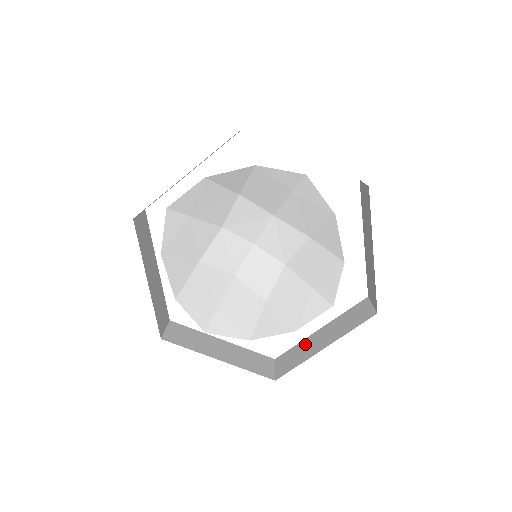
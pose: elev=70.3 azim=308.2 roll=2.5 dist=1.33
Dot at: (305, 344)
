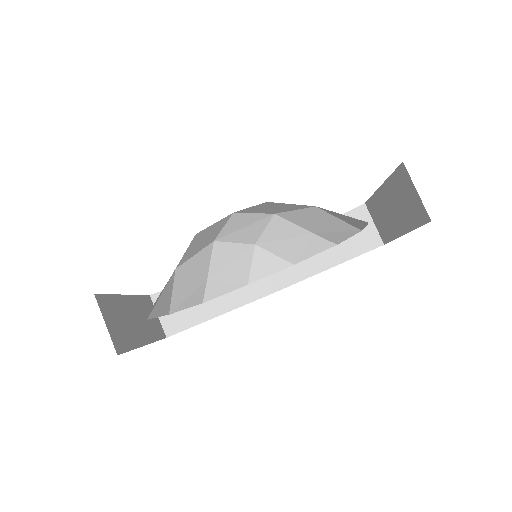
Dot at: occluded
